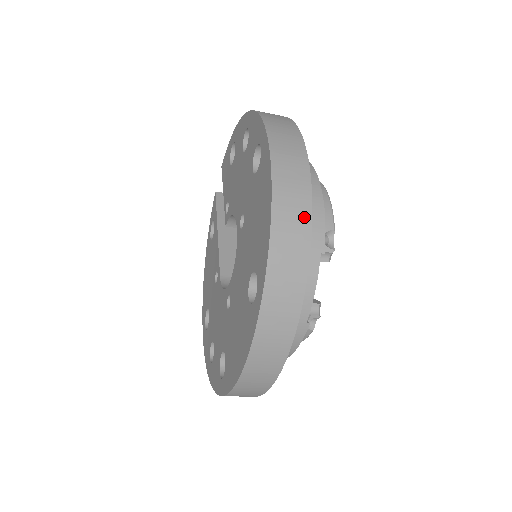
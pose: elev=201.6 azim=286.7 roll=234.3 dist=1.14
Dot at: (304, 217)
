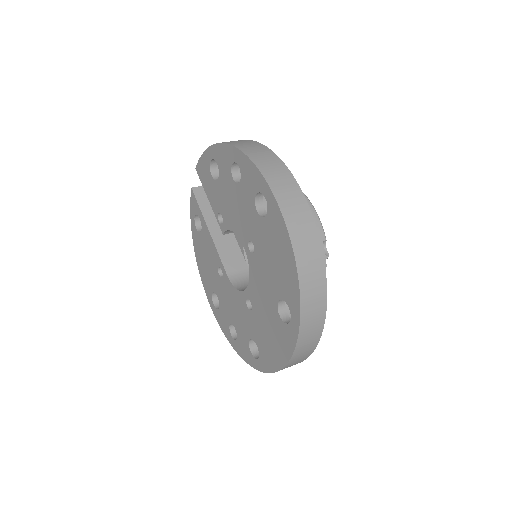
Dot at: (319, 261)
